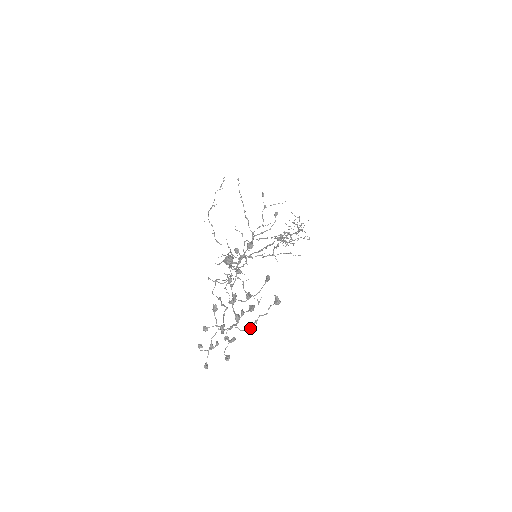
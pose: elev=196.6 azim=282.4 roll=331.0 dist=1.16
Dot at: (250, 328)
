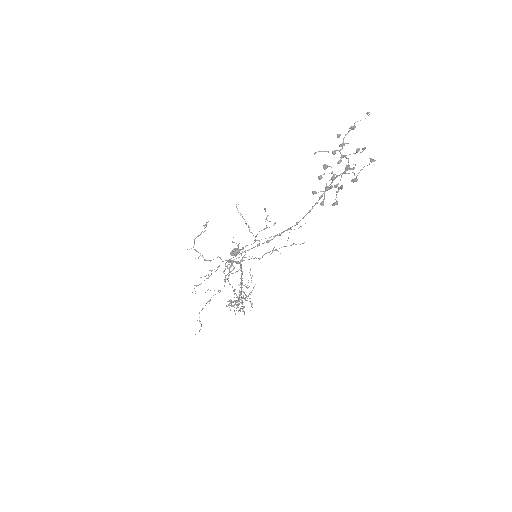
Dot at: (356, 176)
